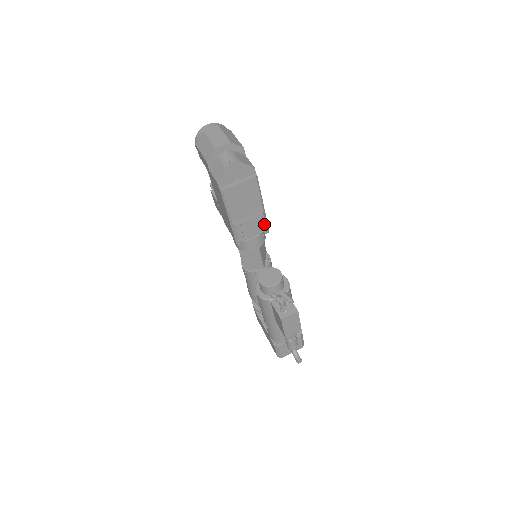
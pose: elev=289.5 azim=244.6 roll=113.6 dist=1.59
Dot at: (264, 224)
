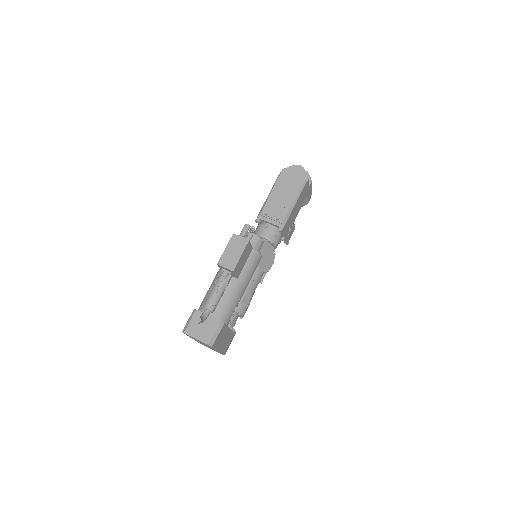
Dot at: (284, 218)
